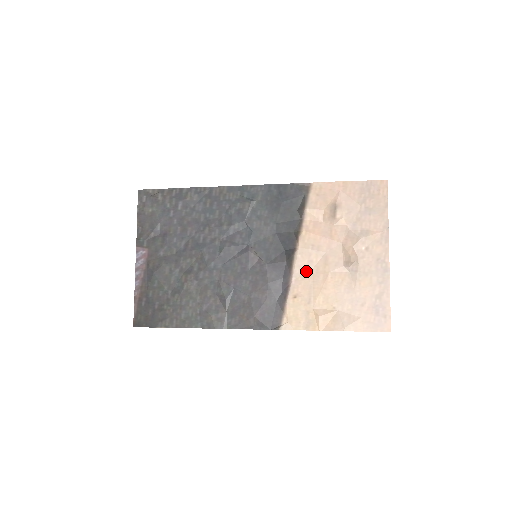
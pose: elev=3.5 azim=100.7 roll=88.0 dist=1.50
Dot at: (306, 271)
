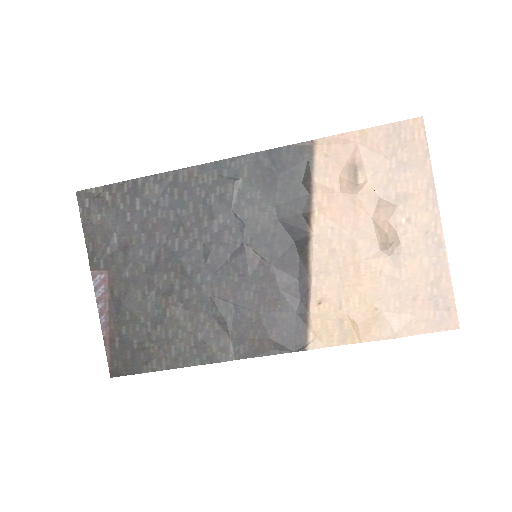
Dot at: (329, 265)
